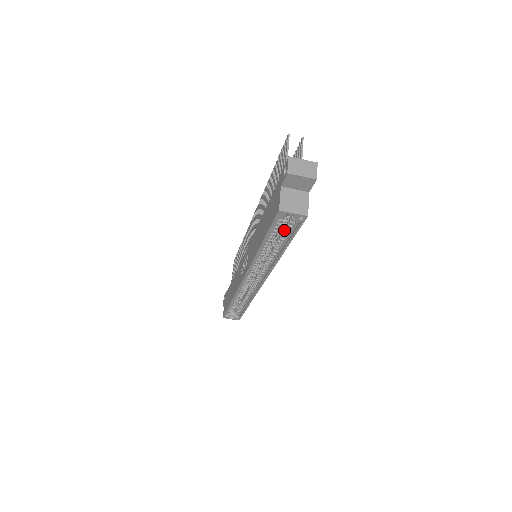
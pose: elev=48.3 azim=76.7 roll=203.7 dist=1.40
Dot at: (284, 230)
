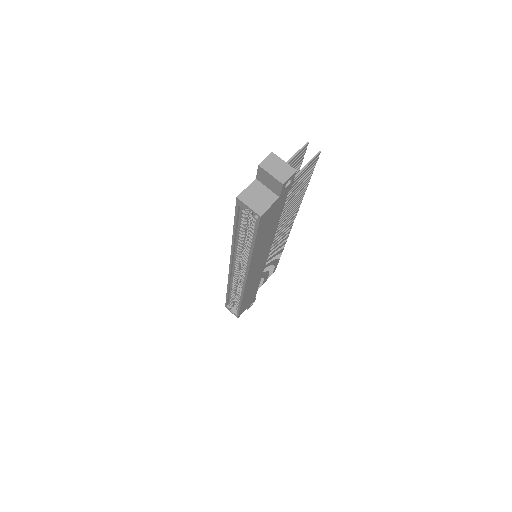
Dot at: (251, 227)
